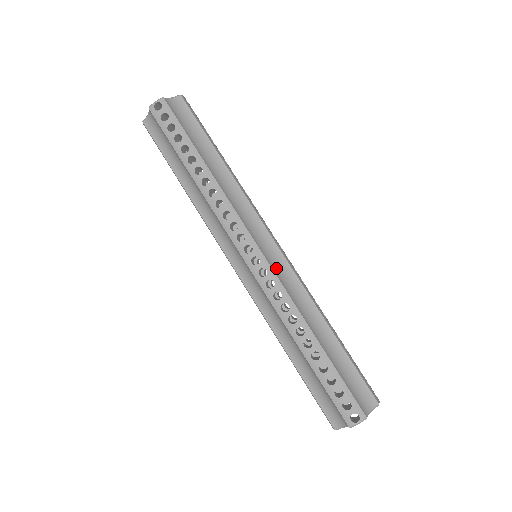
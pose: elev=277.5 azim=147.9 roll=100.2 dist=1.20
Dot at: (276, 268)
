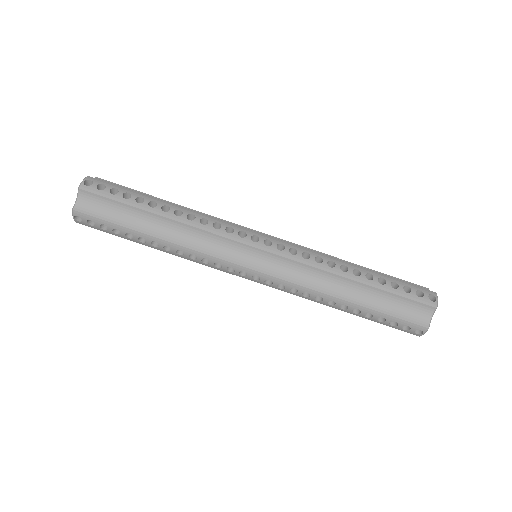
Dot at: occluded
